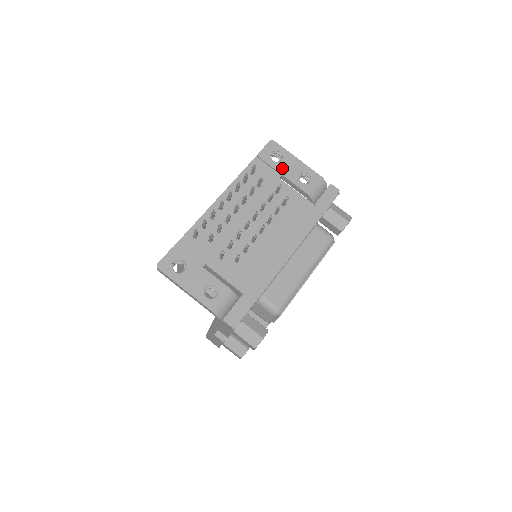
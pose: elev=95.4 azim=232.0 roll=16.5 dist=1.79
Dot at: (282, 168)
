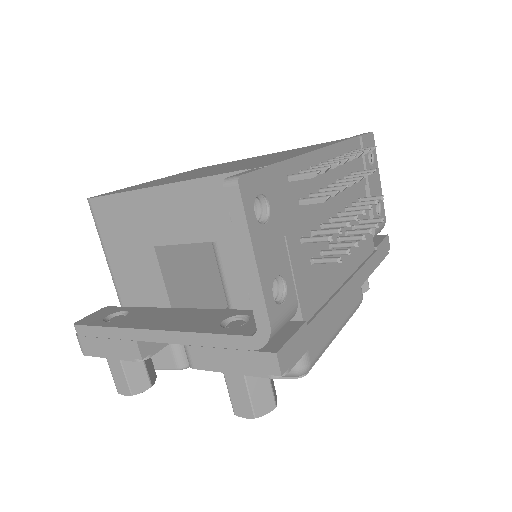
Dot at: (371, 176)
